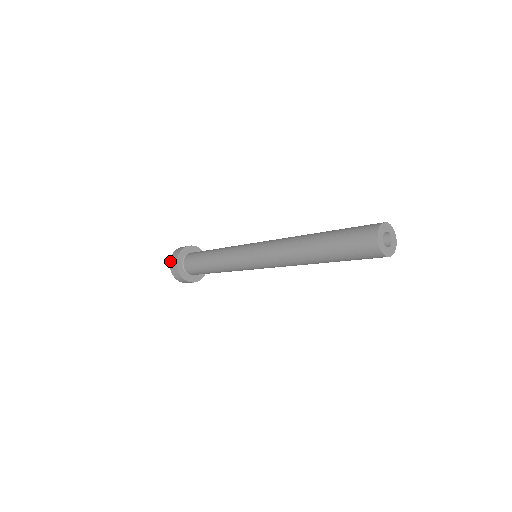
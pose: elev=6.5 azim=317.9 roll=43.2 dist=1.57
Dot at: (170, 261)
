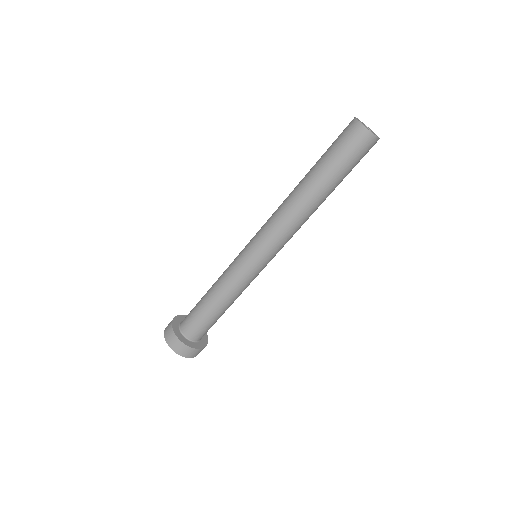
Dot at: occluded
